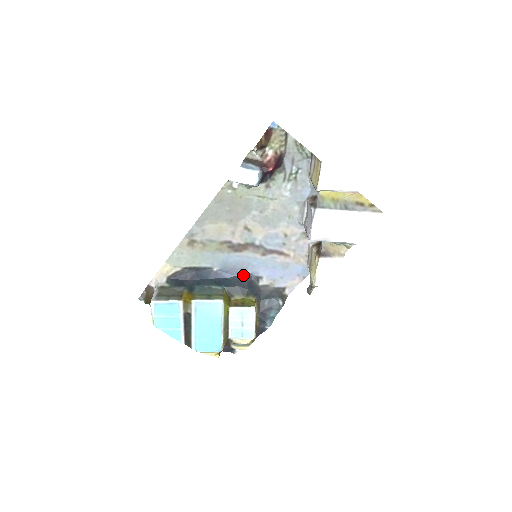
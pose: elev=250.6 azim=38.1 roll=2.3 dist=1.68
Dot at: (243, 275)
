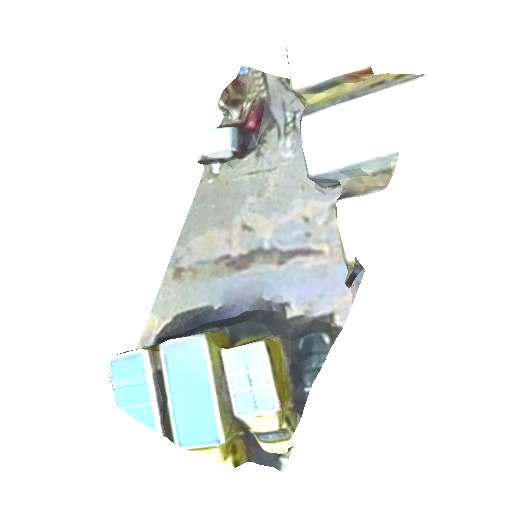
Dot at: (257, 306)
